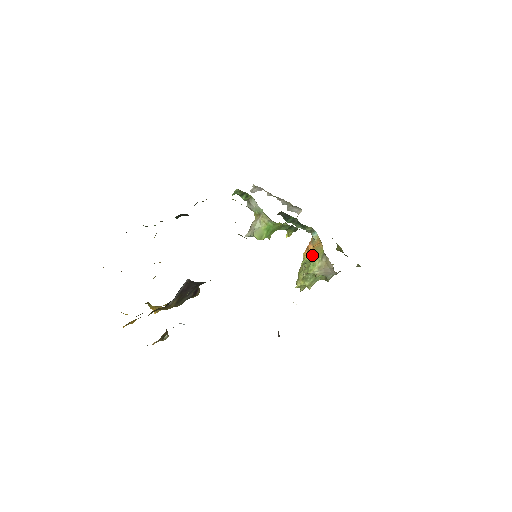
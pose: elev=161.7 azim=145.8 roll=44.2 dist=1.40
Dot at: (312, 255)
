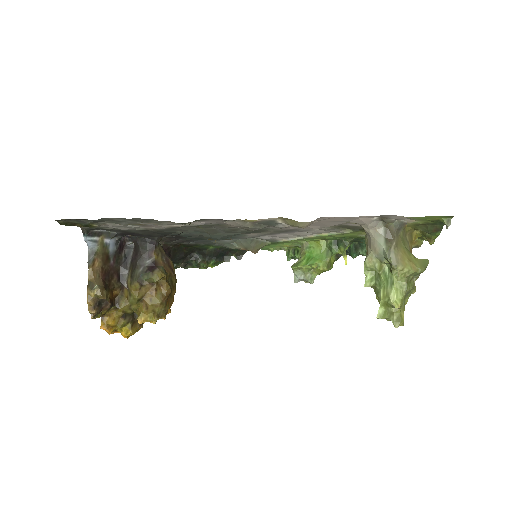
Dot at: occluded
